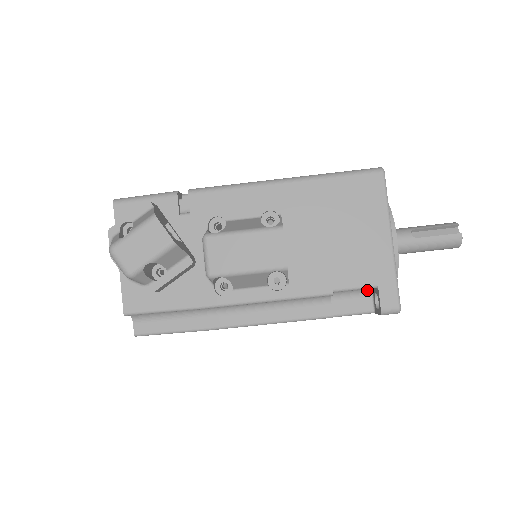
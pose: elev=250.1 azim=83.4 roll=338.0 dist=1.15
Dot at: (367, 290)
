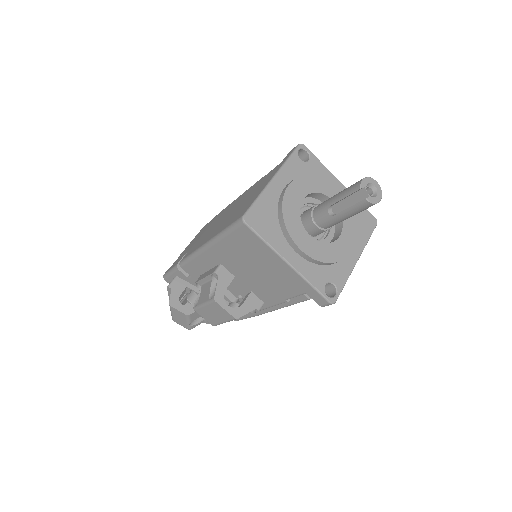
Dot at: occluded
